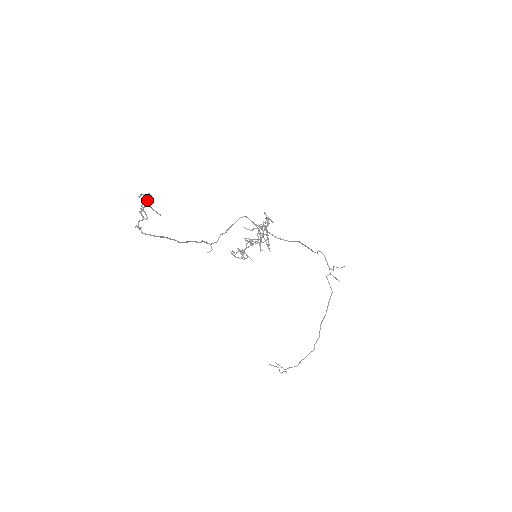
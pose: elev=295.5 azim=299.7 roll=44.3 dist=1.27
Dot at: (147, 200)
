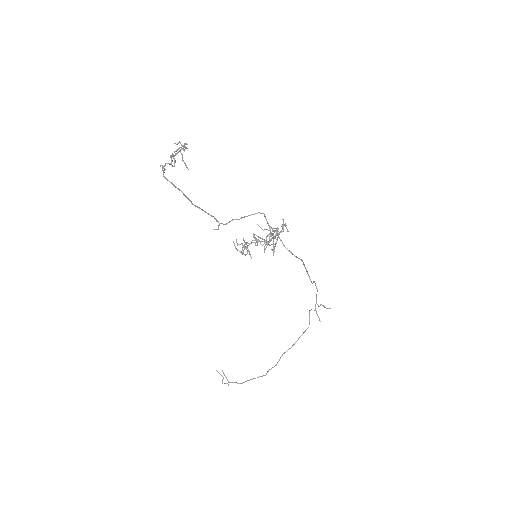
Dot at: occluded
